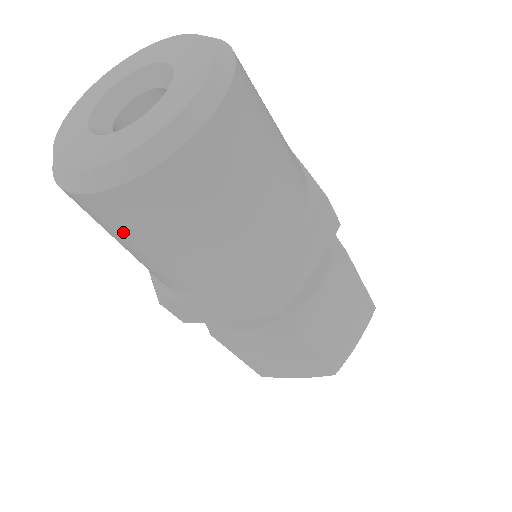
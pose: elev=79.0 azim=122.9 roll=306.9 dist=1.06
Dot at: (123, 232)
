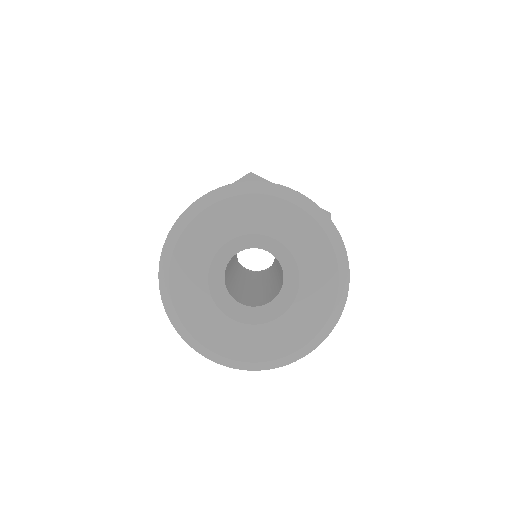
Dot at: occluded
